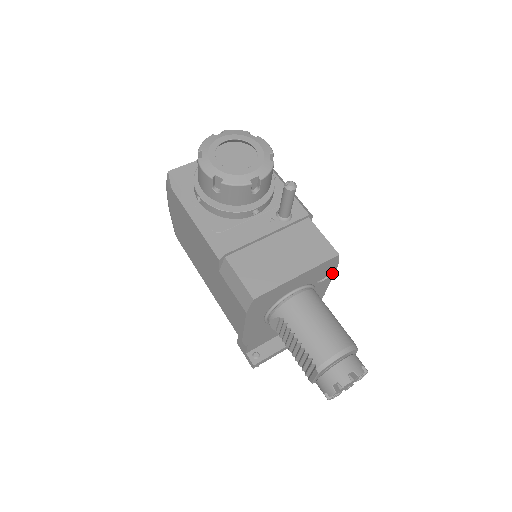
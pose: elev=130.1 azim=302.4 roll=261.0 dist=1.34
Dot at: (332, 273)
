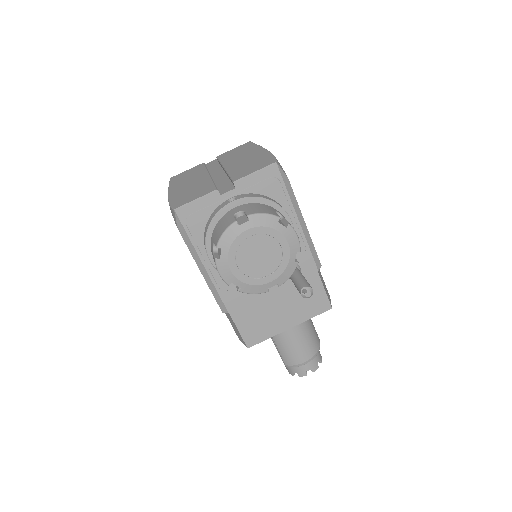
Dot at: occluded
